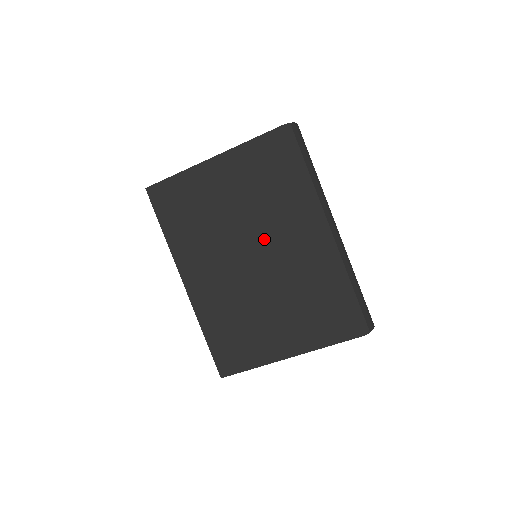
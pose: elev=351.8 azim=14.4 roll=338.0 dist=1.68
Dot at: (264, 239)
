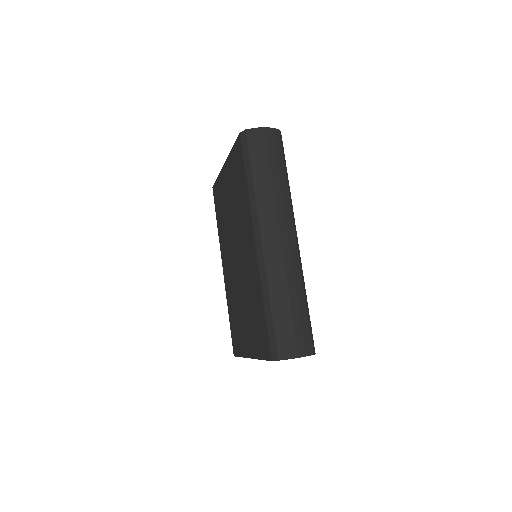
Dot at: (239, 241)
